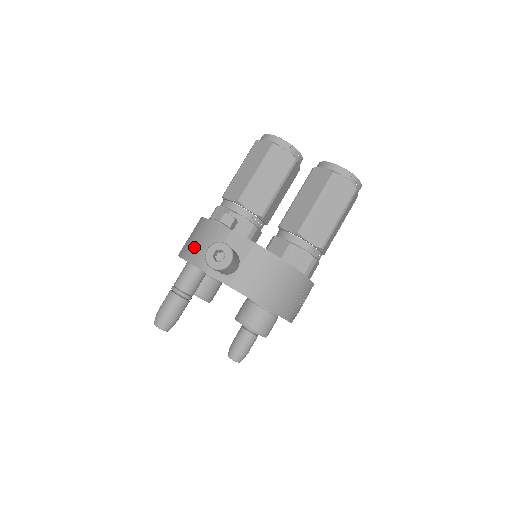
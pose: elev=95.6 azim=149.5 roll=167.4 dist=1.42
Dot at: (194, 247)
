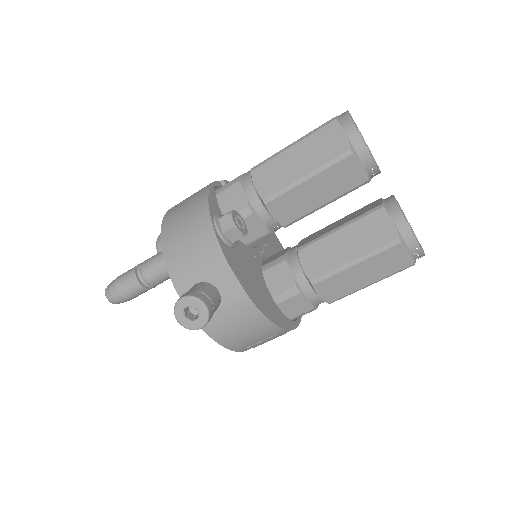
Dot at: (179, 245)
